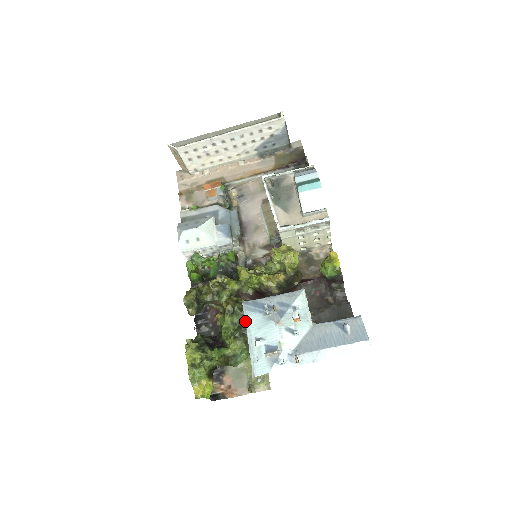
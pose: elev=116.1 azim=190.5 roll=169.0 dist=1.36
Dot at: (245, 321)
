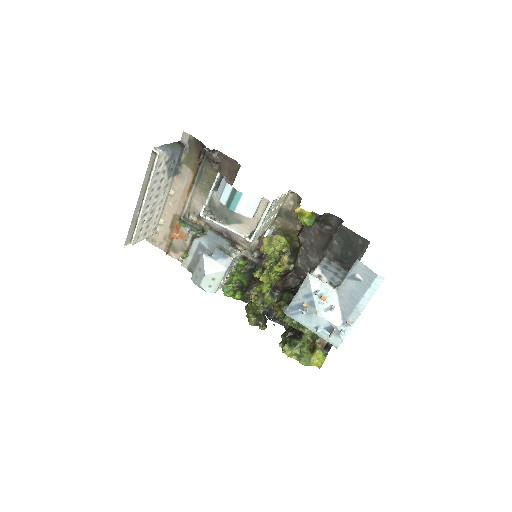
Dot at: occluded
